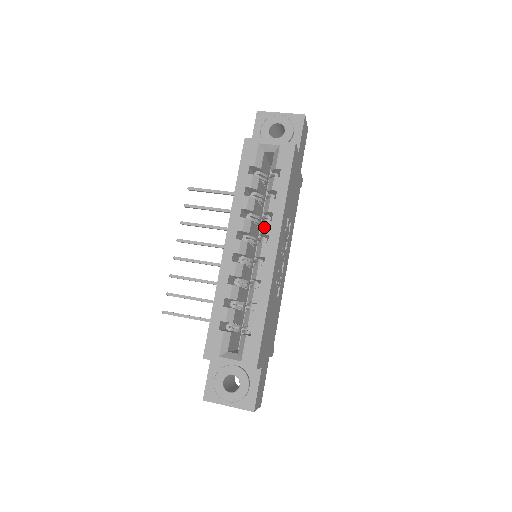
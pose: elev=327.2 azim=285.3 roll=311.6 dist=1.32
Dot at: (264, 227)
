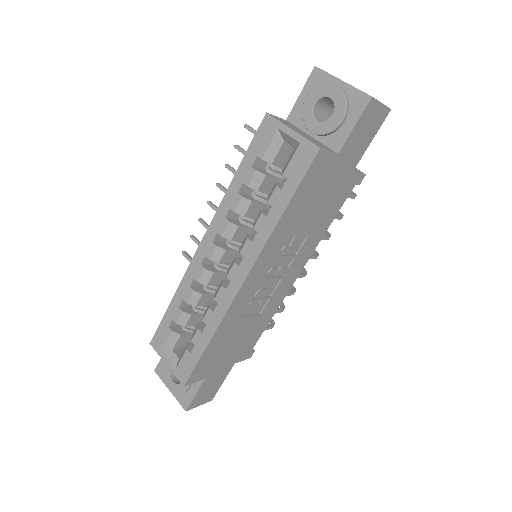
Dot at: (243, 244)
